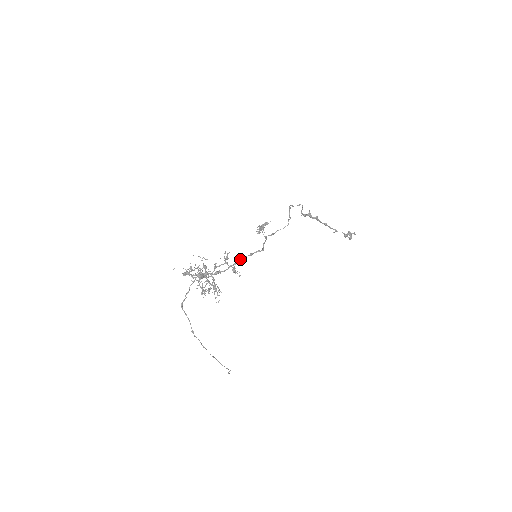
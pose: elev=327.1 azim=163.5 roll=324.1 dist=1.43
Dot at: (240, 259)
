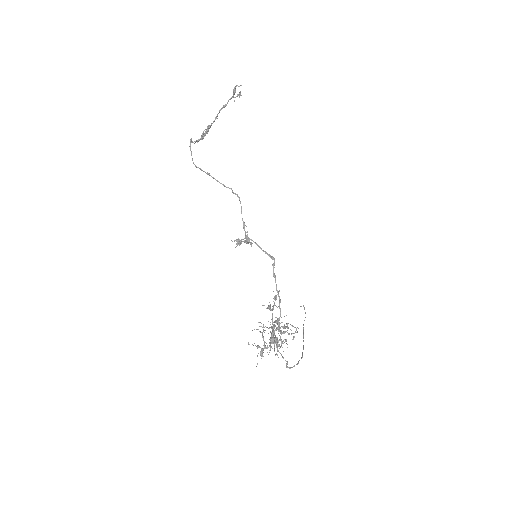
Dot at: (278, 293)
